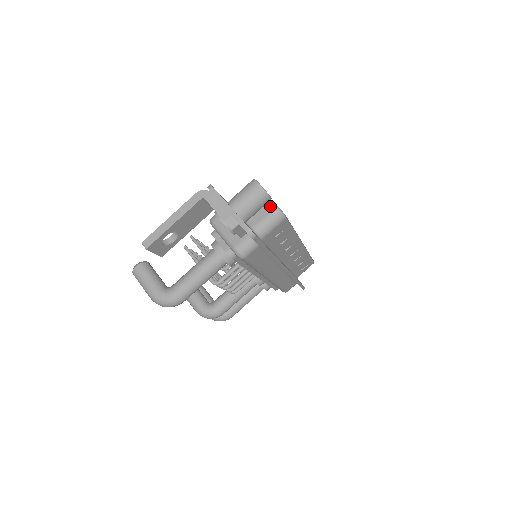
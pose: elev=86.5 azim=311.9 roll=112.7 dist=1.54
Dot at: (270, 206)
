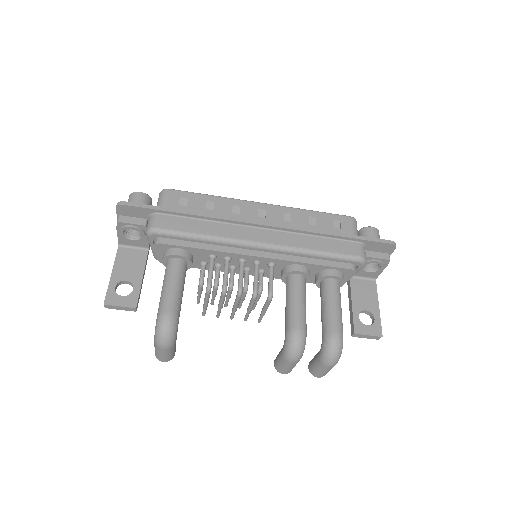
Dot at: occluded
